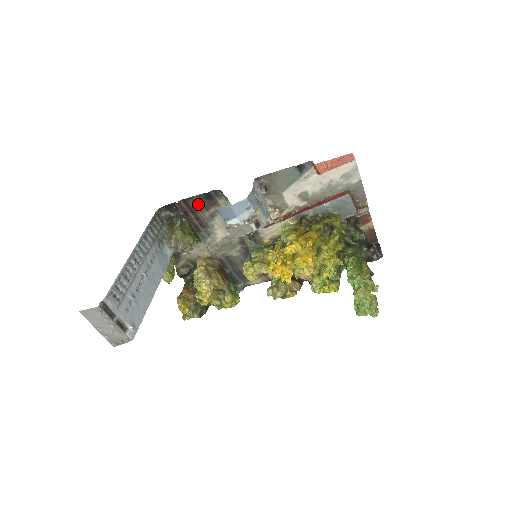
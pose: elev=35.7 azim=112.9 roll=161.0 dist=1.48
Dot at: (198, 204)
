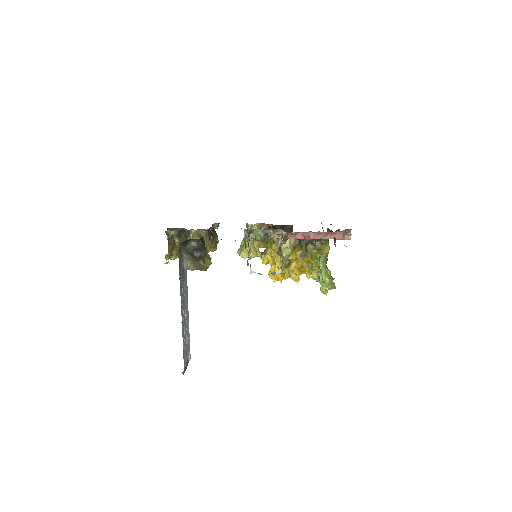
Dot at: occluded
